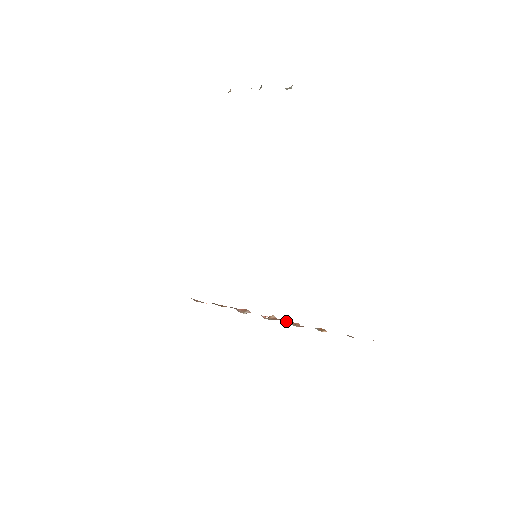
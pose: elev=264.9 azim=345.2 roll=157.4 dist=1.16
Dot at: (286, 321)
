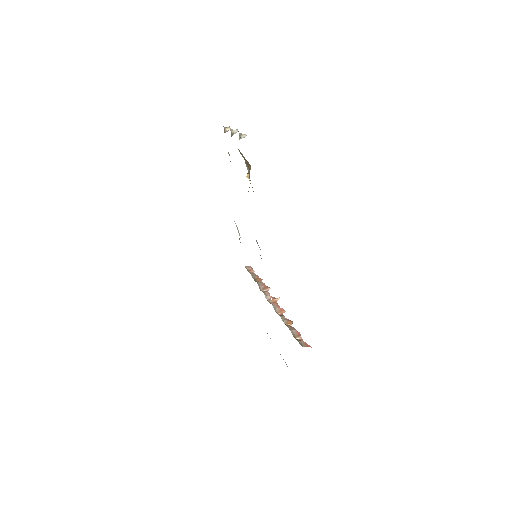
Dot at: (275, 307)
